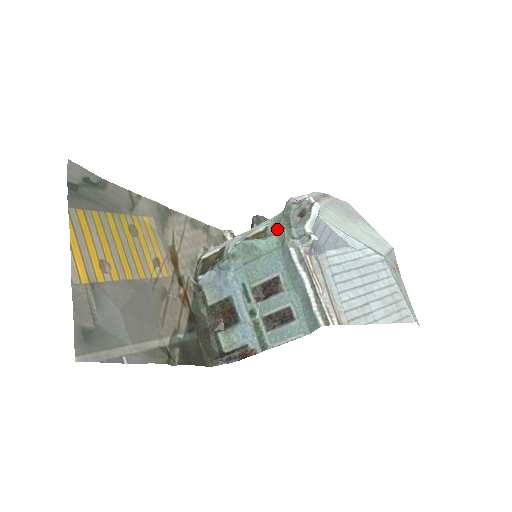
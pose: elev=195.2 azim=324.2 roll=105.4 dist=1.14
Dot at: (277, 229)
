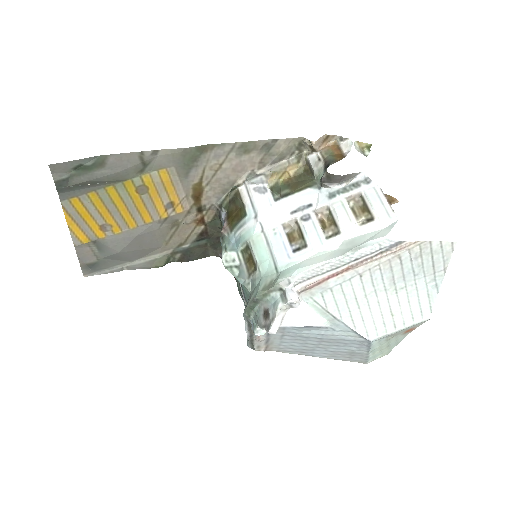
Dot at: (253, 289)
